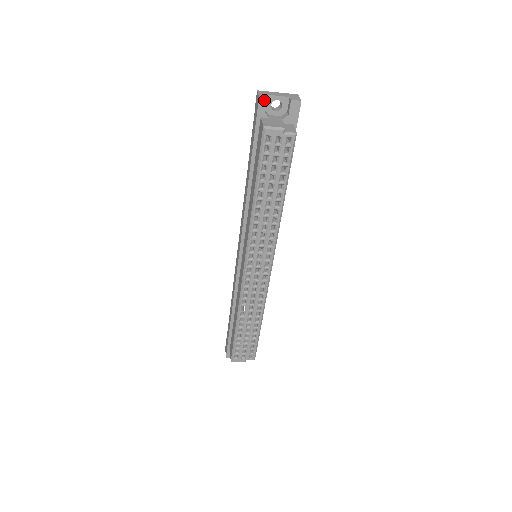
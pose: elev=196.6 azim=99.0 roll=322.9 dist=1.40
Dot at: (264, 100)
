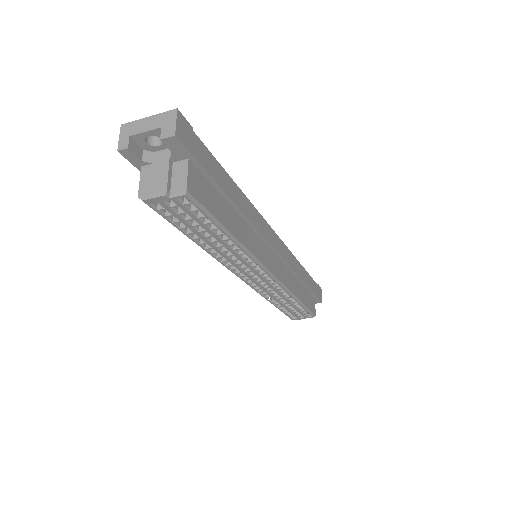
Dot at: (127, 151)
